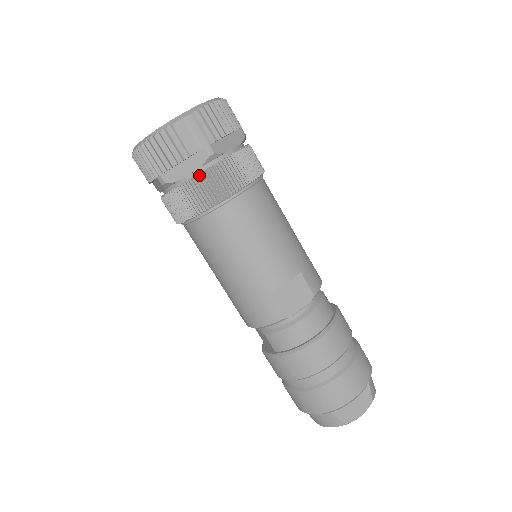
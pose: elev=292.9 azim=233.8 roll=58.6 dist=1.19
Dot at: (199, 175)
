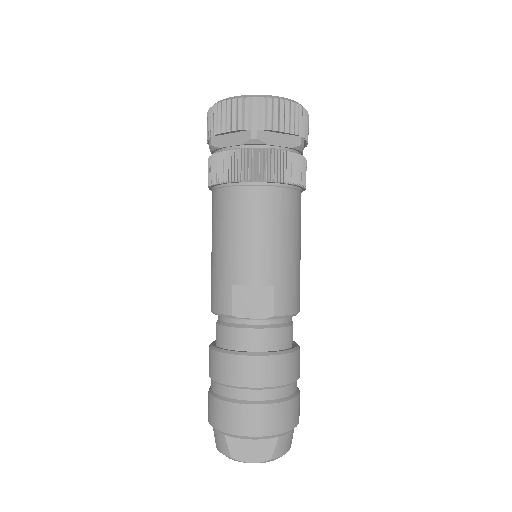
Dot at: (235, 150)
